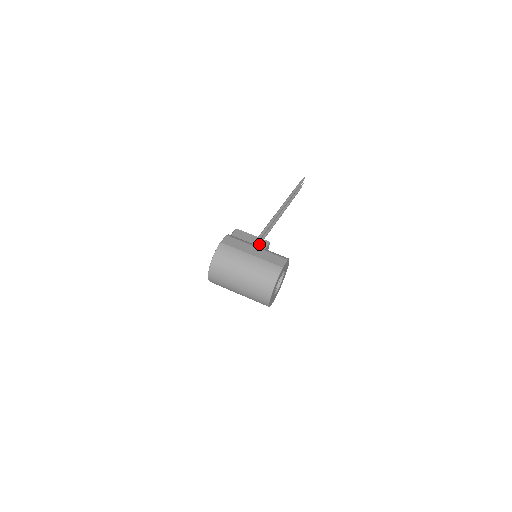
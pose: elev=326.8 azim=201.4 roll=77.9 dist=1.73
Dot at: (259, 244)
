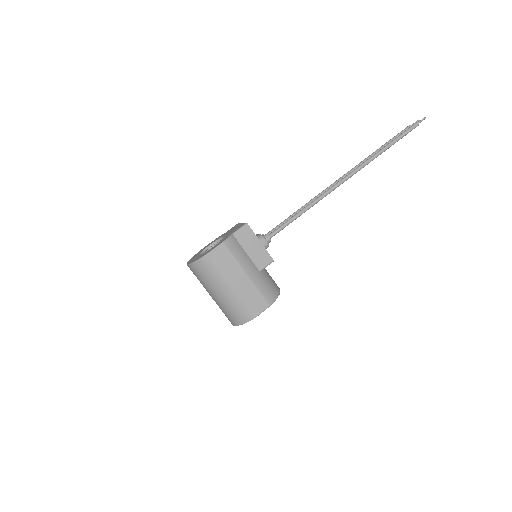
Dot at: (258, 261)
